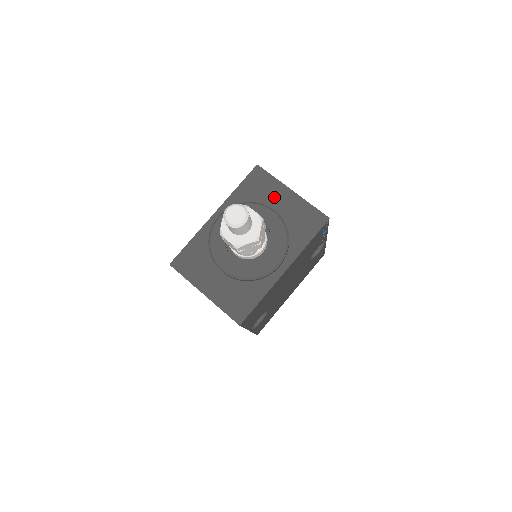
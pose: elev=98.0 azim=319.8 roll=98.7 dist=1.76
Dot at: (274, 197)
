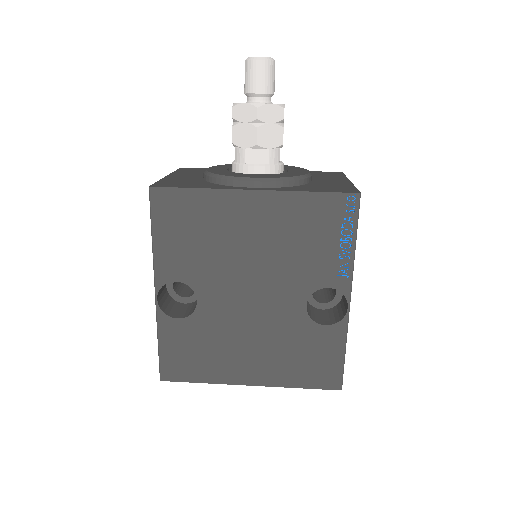
Dot at: (326, 178)
